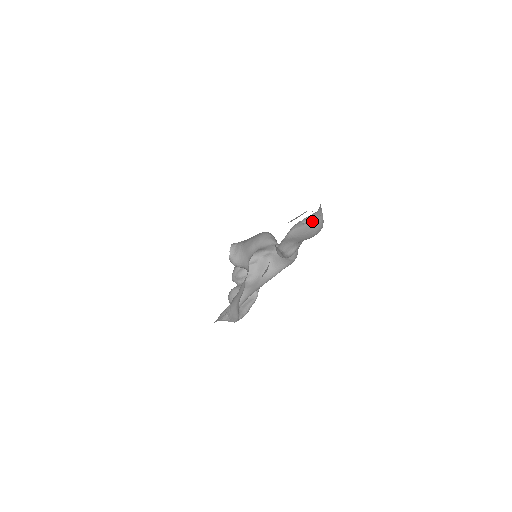
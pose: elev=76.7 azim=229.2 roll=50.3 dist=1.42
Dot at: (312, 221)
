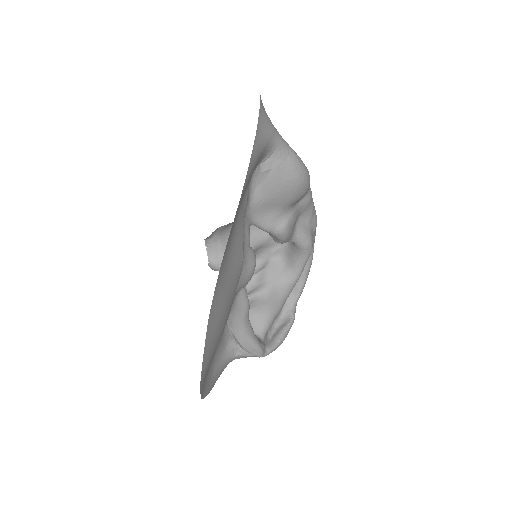
Dot at: (277, 165)
